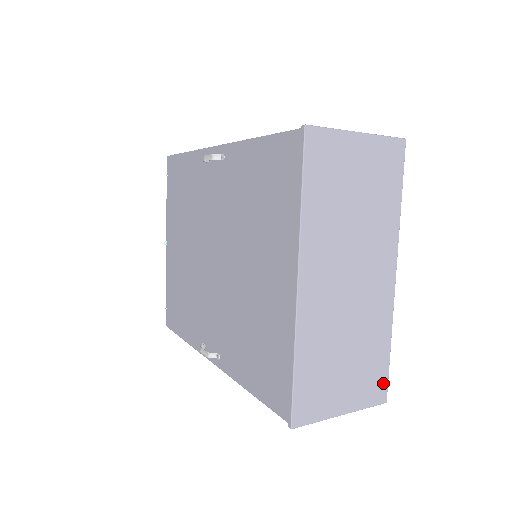
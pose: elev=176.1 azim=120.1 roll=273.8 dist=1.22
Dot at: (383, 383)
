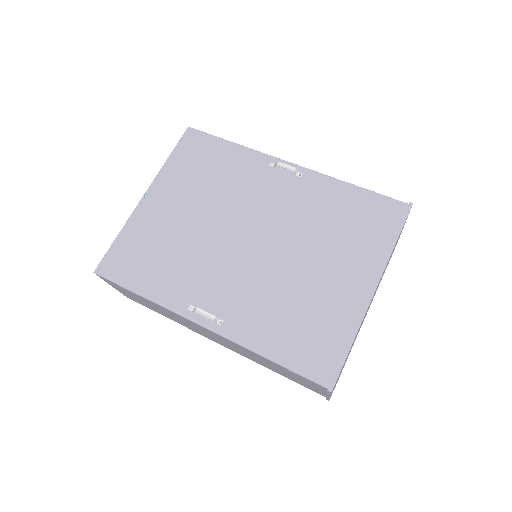
Dot at: occluded
